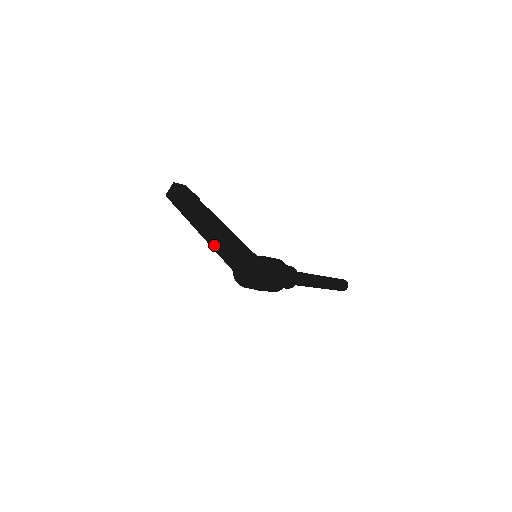
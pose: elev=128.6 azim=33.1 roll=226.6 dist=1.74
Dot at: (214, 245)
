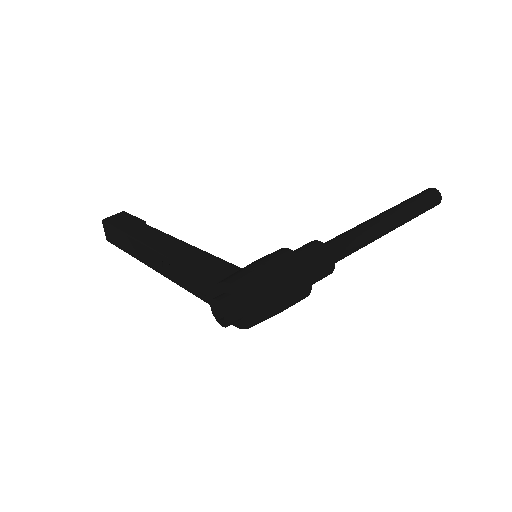
Dot at: (181, 283)
